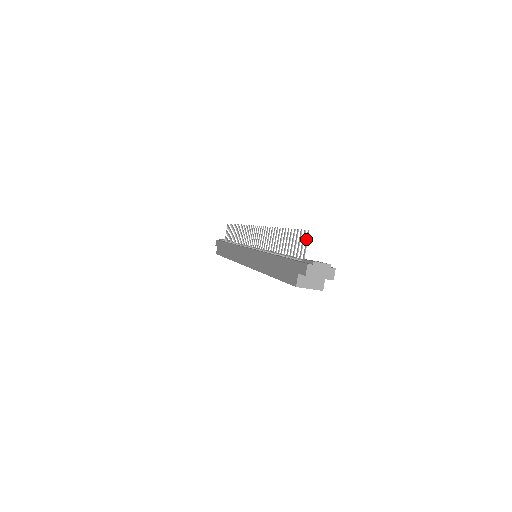
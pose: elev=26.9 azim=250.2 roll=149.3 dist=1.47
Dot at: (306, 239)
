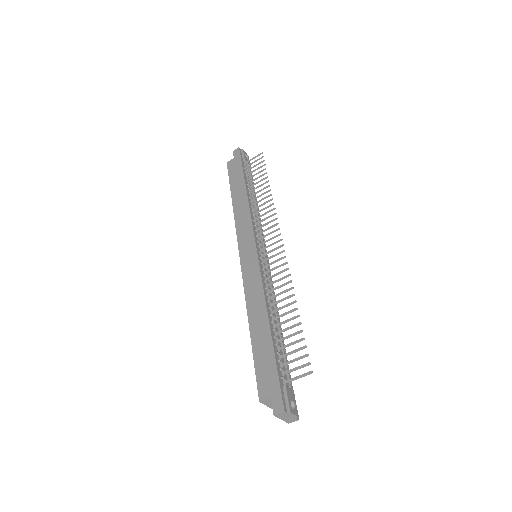
Dot at: (304, 374)
